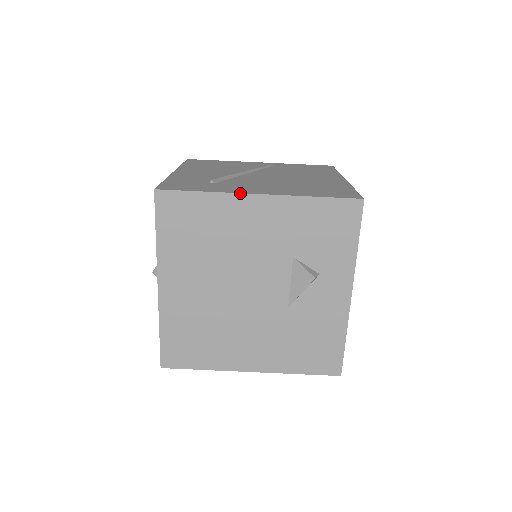
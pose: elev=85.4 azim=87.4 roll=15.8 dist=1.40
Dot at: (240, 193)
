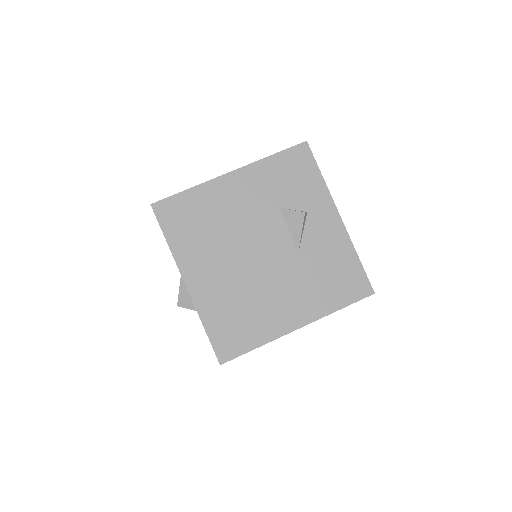
Dot at: (216, 177)
